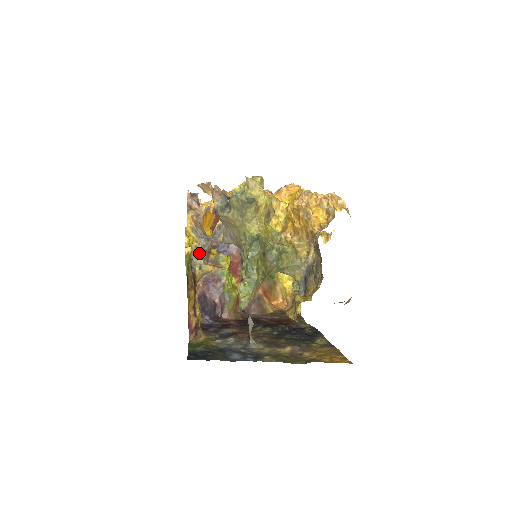
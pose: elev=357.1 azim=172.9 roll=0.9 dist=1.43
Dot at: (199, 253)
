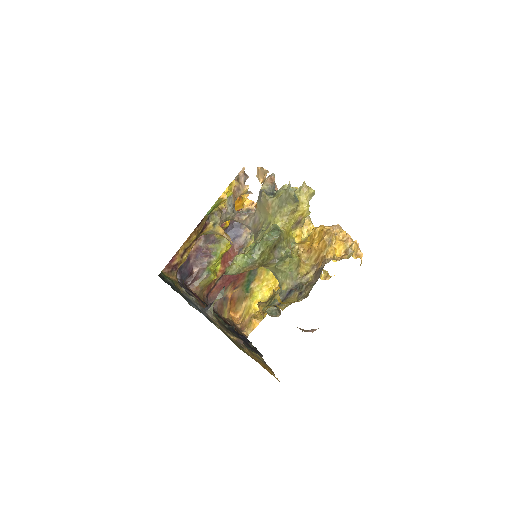
Dot at: (221, 214)
